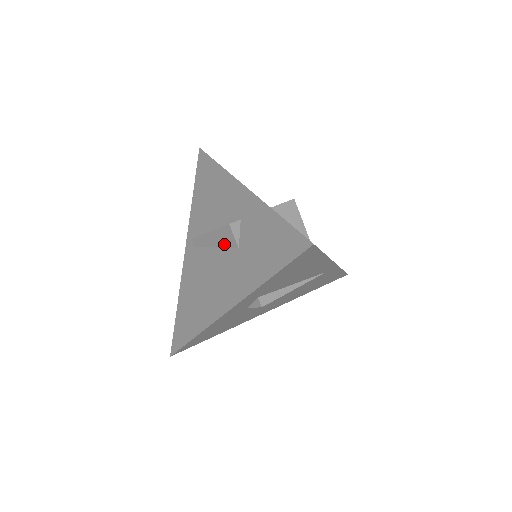
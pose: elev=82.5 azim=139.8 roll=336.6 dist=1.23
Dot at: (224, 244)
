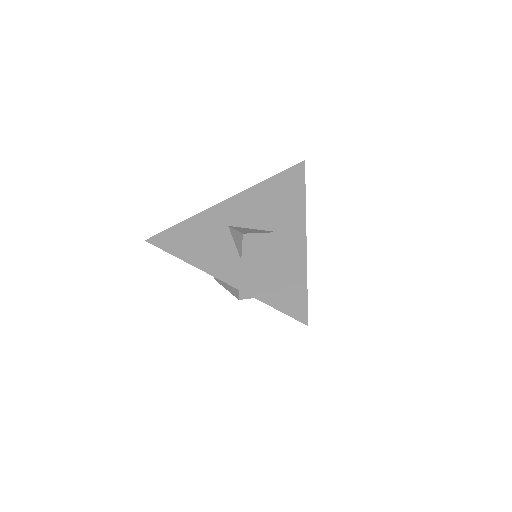
Dot at: occluded
